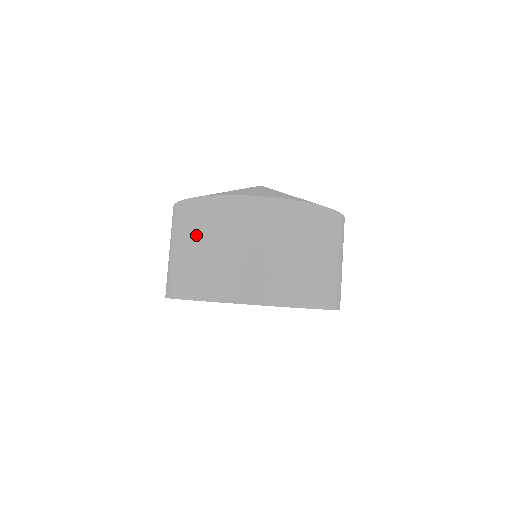
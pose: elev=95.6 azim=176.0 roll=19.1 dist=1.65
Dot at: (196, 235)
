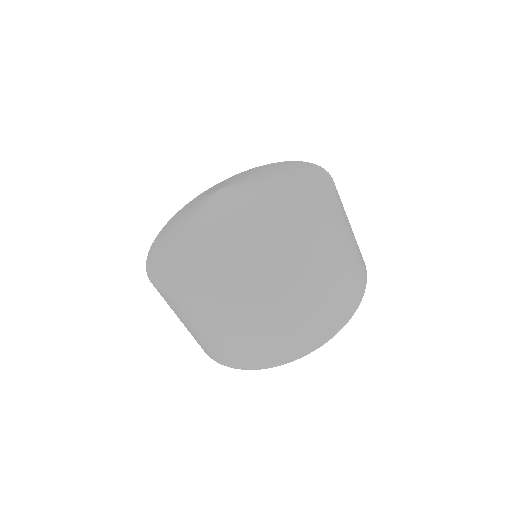
Dot at: (293, 300)
